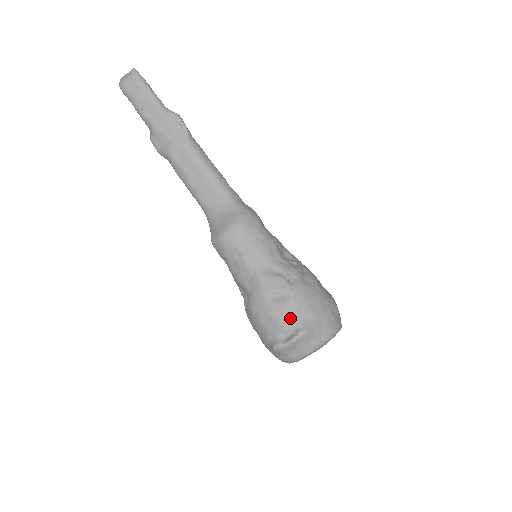
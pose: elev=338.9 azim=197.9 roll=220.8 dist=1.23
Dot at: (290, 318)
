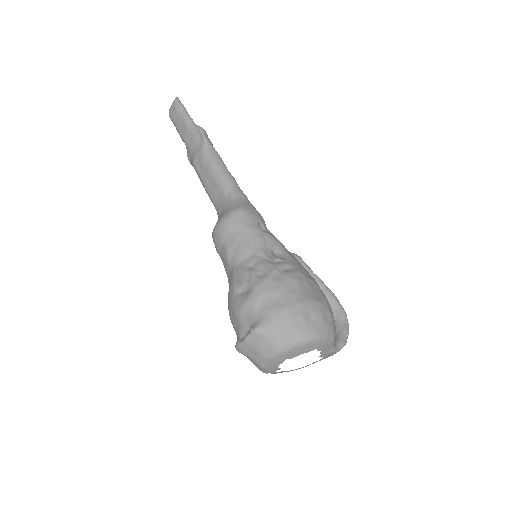
Dot at: (248, 314)
